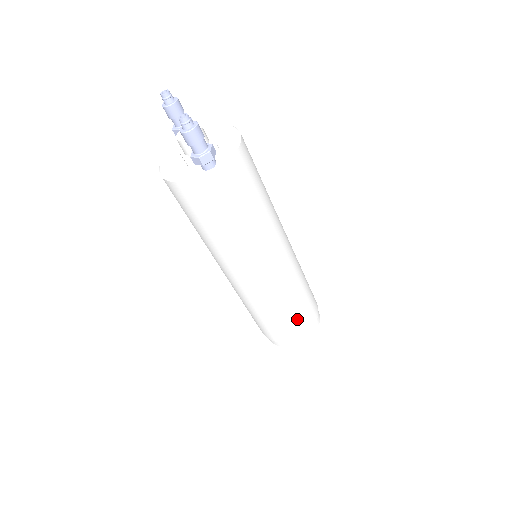
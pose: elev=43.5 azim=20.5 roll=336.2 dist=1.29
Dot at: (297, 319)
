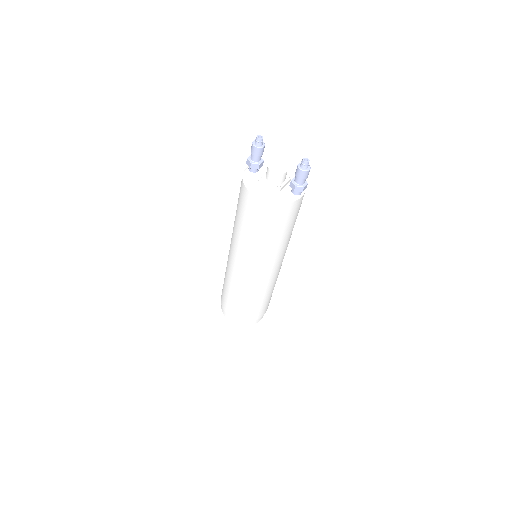
Dot at: occluded
